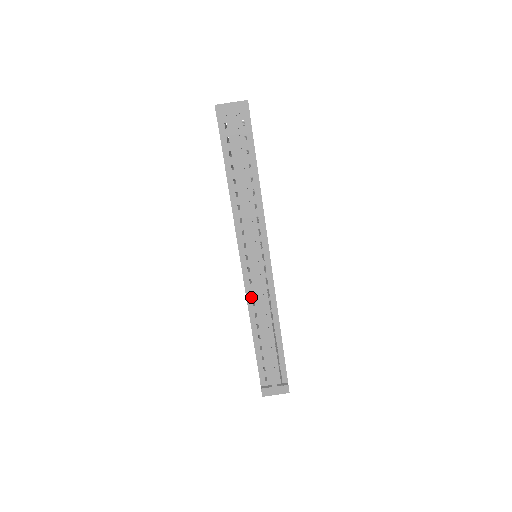
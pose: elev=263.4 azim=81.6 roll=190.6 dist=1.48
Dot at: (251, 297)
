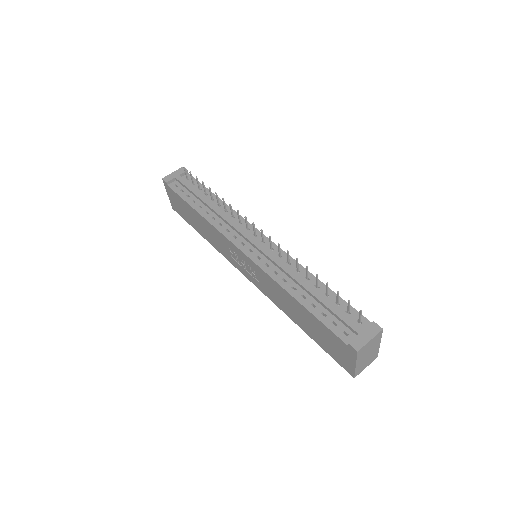
Dot at: (268, 269)
